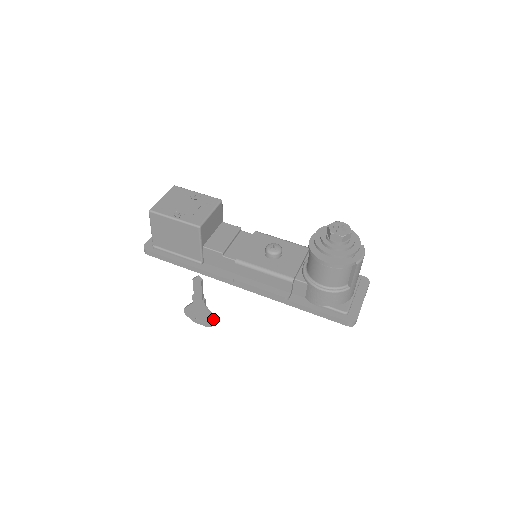
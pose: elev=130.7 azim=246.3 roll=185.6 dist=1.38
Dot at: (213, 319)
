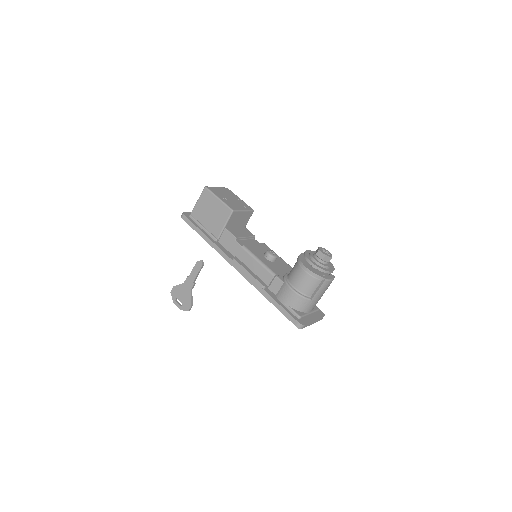
Dot at: (190, 304)
